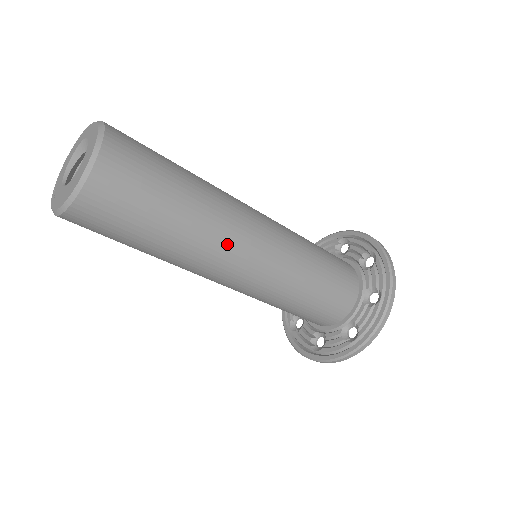
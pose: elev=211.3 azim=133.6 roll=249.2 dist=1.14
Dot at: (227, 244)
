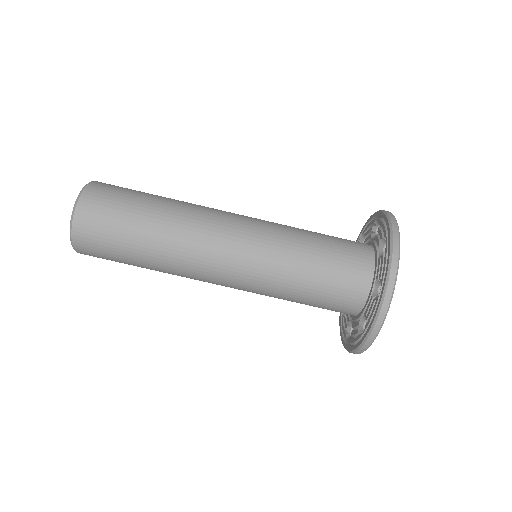
Dot at: (201, 228)
